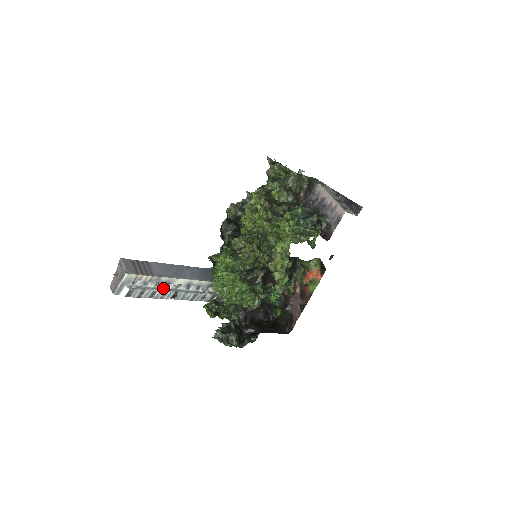
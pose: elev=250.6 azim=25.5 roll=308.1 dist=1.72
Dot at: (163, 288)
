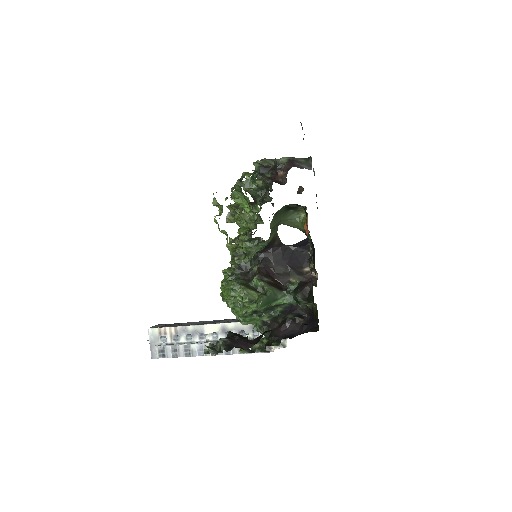
Dot at: (197, 342)
